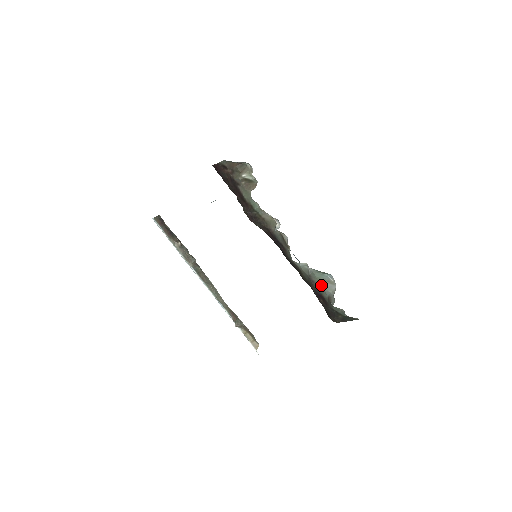
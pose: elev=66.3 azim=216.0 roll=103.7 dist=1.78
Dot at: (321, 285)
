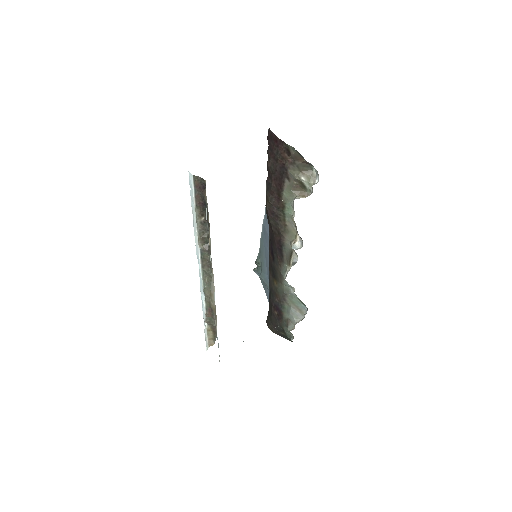
Dot at: (291, 308)
